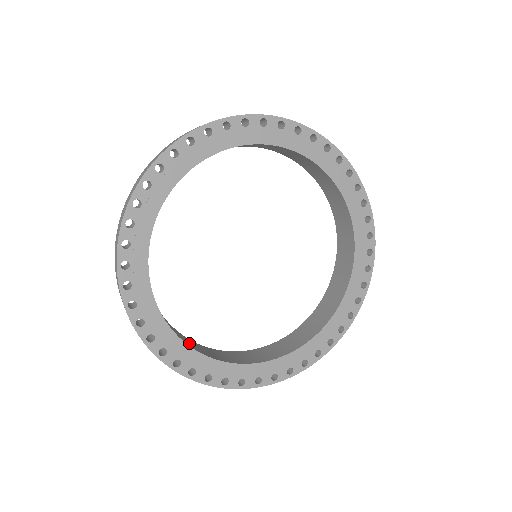
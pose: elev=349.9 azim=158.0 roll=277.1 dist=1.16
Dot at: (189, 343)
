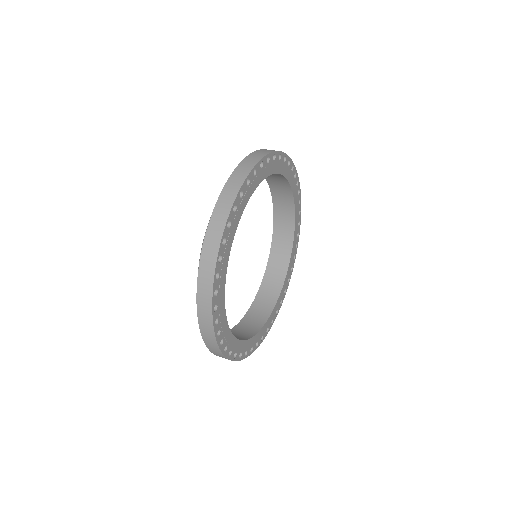
Dot at: occluded
